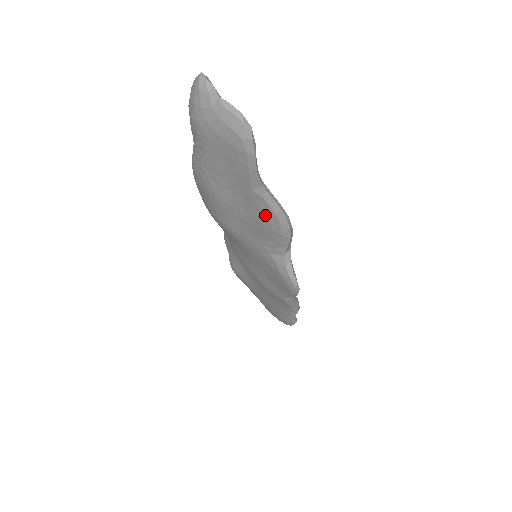
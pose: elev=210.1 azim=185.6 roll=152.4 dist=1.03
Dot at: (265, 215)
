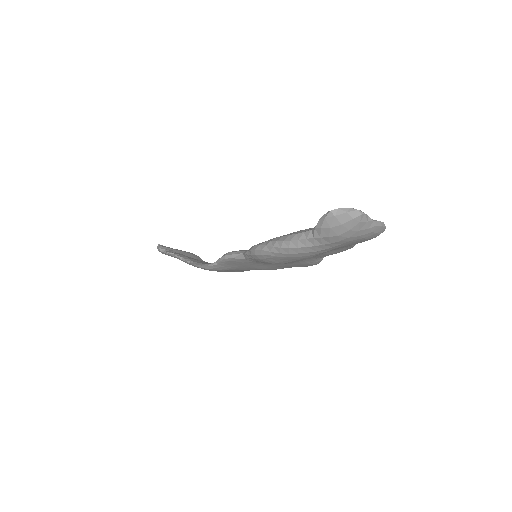
Dot at: occluded
